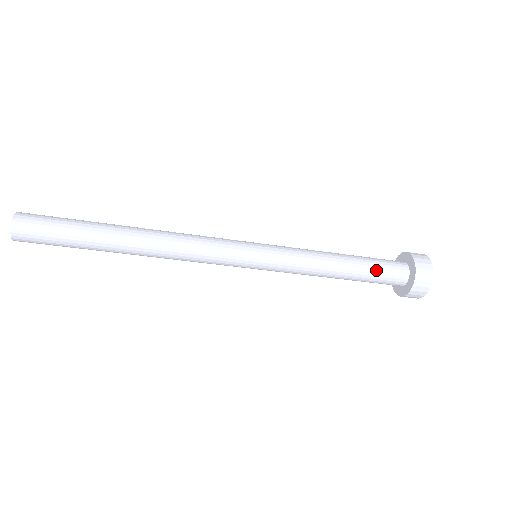
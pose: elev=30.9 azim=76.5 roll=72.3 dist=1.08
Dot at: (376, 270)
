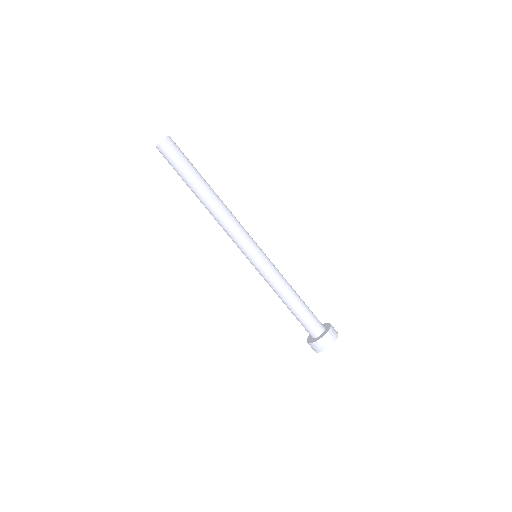
Dot at: (311, 312)
